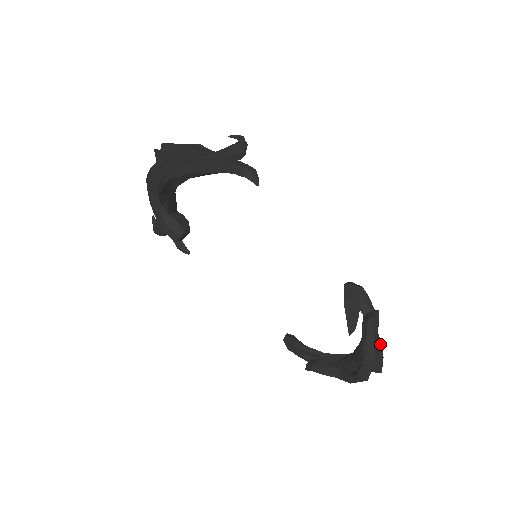
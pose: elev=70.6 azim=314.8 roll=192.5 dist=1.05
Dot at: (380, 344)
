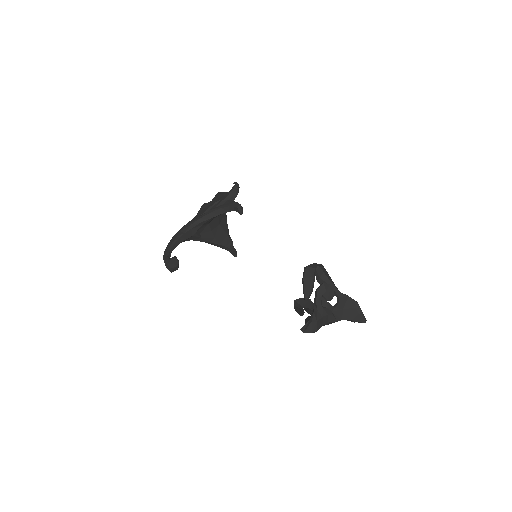
Dot at: (355, 303)
